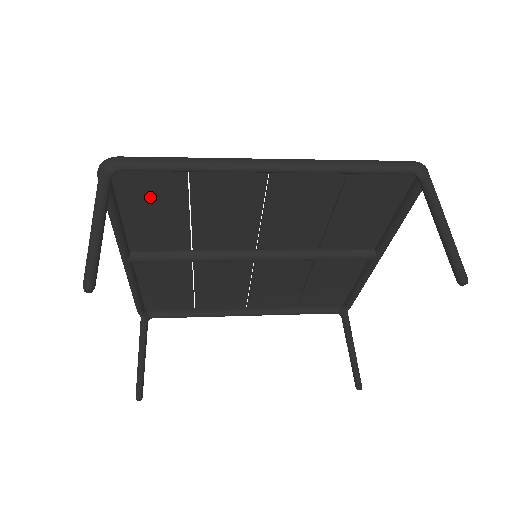
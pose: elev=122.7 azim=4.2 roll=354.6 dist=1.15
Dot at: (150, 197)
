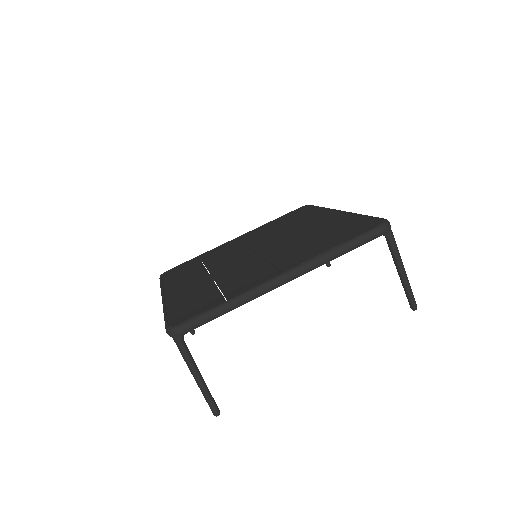
Dot at: occluded
